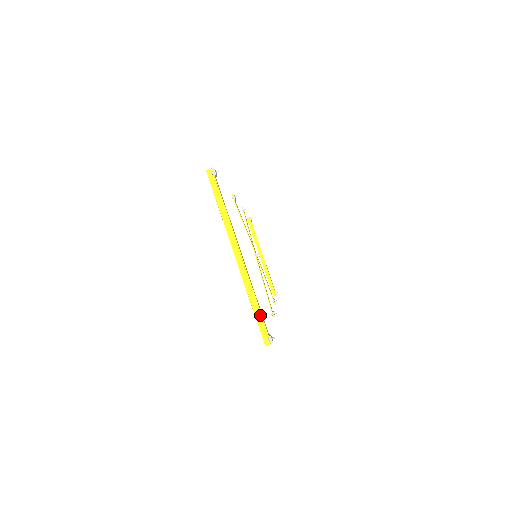
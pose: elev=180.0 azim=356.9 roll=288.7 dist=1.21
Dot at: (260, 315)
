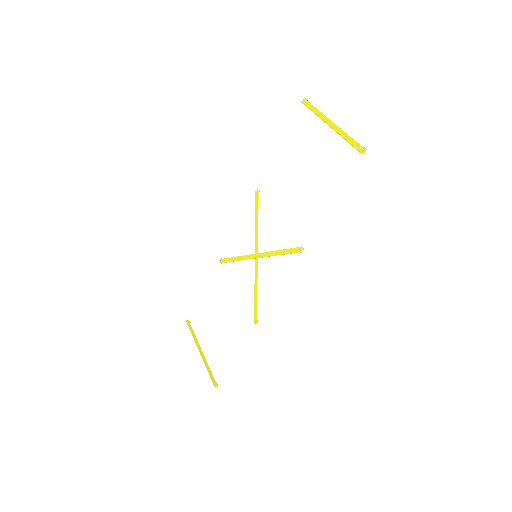
Dot at: (351, 144)
